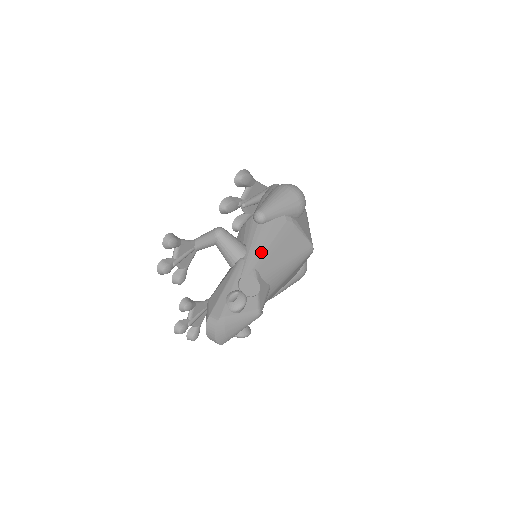
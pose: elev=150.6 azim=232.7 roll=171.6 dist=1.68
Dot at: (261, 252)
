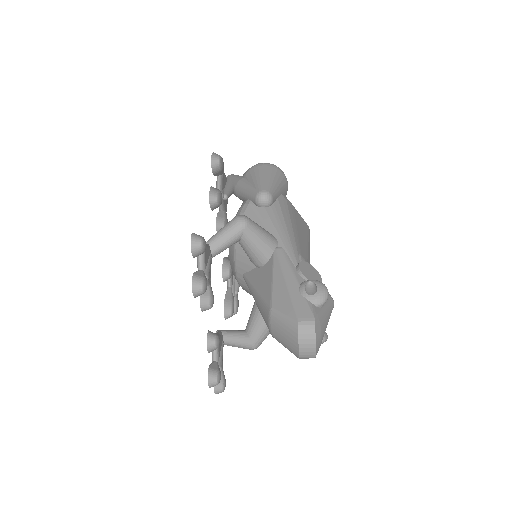
Dot at: (292, 235)
